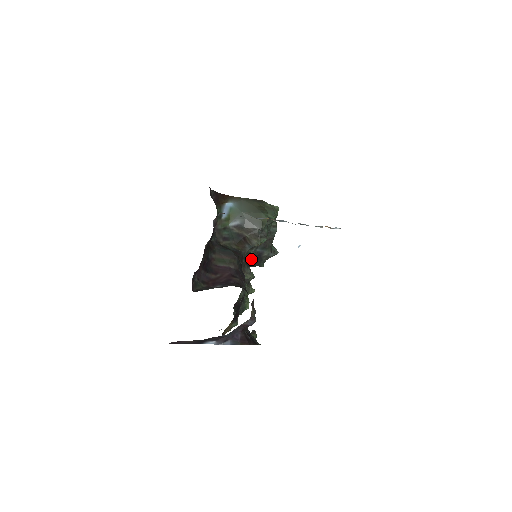
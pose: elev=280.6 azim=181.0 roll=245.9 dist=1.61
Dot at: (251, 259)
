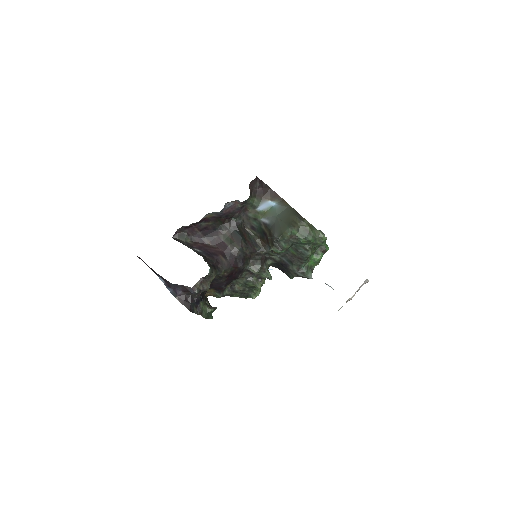
Dot at: (279, 263)
